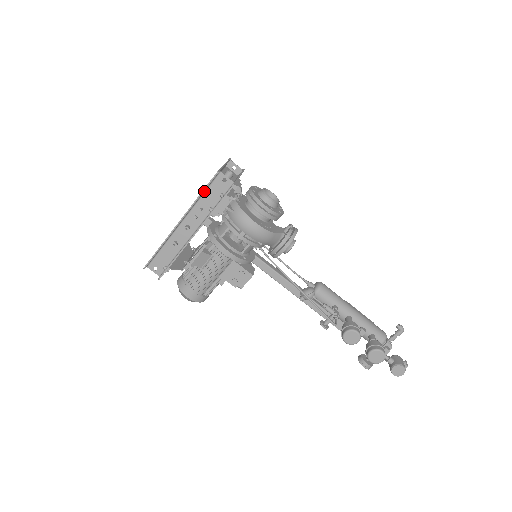
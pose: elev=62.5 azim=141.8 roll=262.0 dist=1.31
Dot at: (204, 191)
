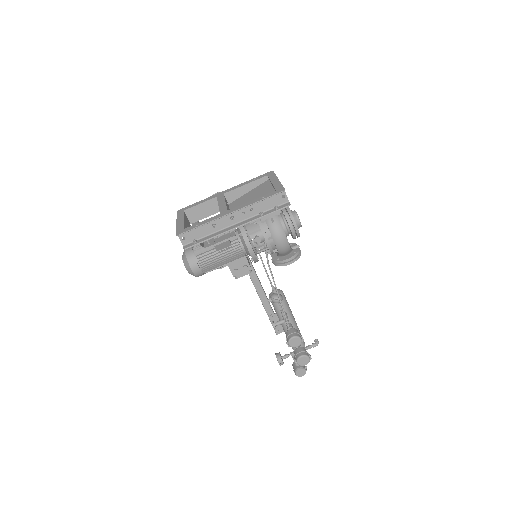
Dot at: (263, 197)
